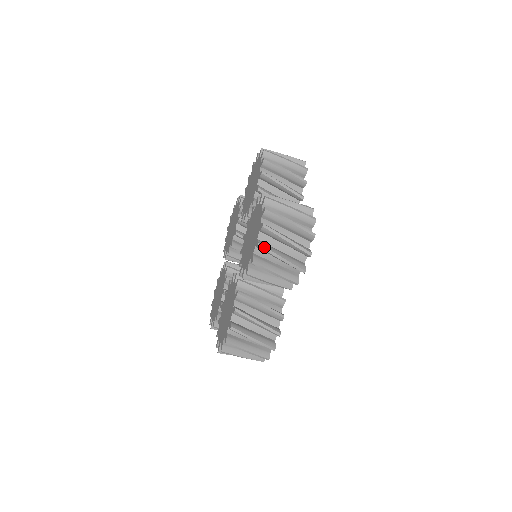
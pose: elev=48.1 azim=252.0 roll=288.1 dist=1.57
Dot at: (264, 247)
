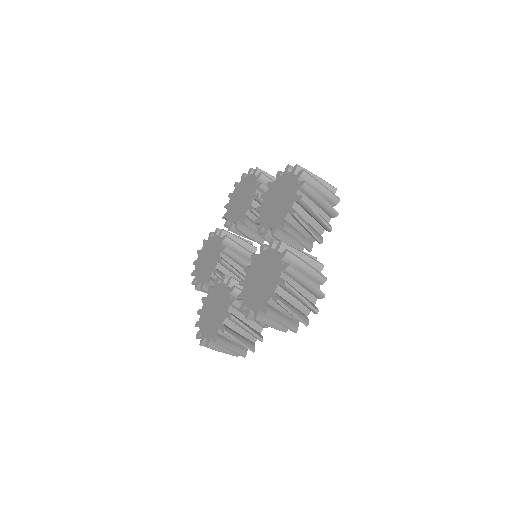
Dot at: (270, 315)
